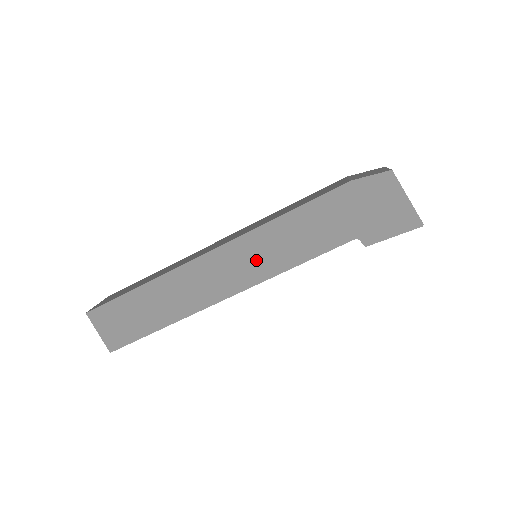
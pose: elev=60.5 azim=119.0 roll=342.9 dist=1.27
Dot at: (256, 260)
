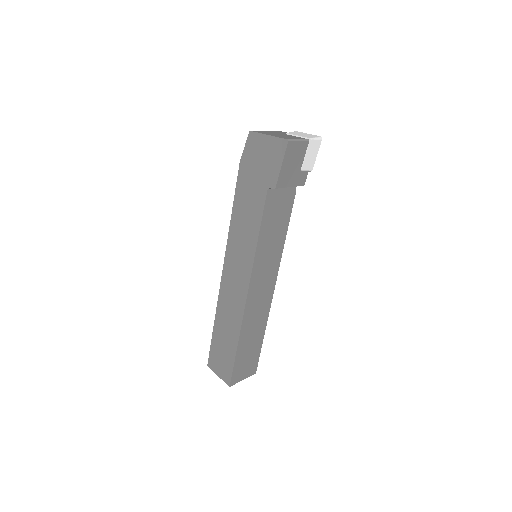
Dot at: (241, 256)
